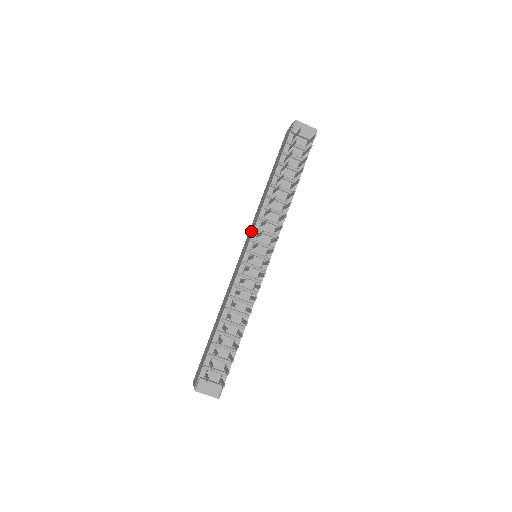
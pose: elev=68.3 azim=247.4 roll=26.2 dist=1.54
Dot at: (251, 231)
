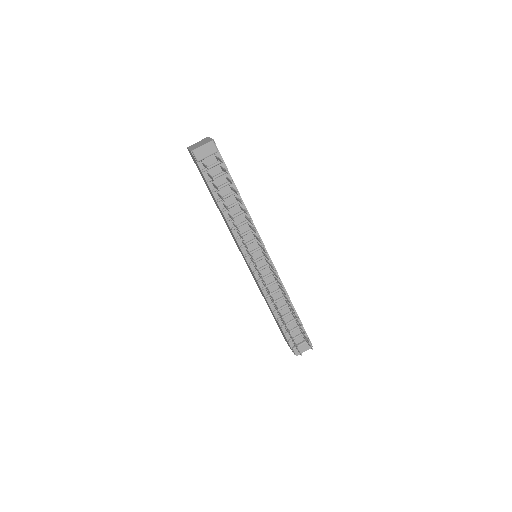
Dot at: (238, 246)
